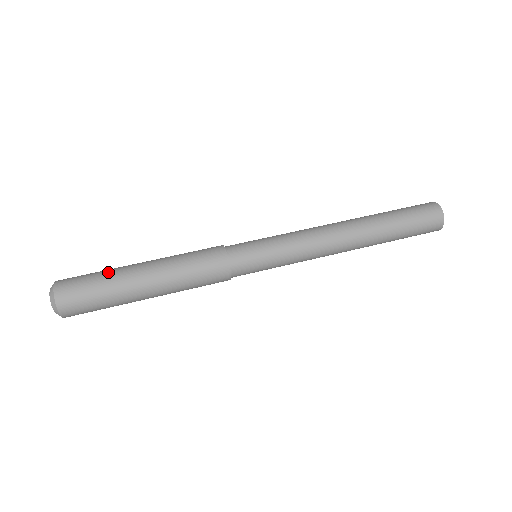
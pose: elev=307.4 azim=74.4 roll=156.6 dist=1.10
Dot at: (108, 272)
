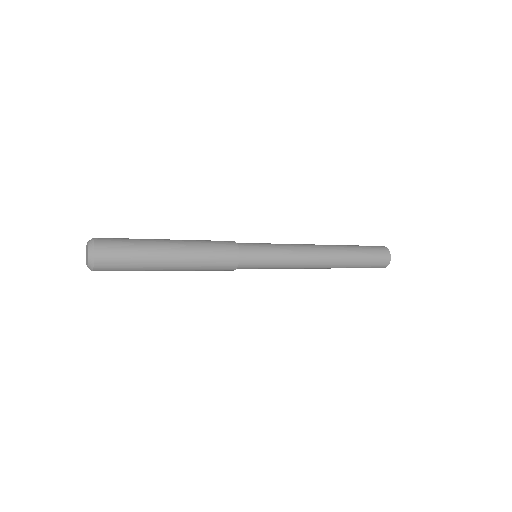
Dot at: occluded
